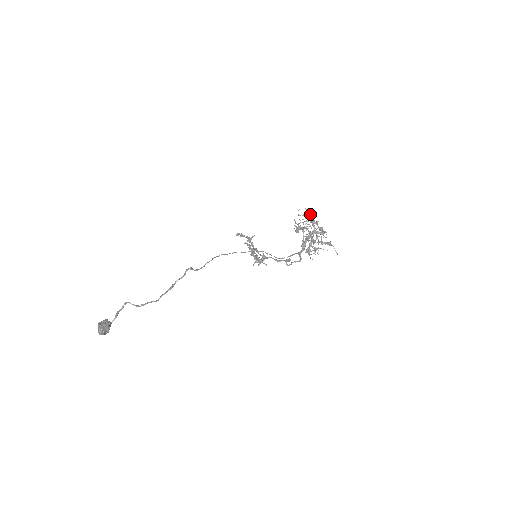
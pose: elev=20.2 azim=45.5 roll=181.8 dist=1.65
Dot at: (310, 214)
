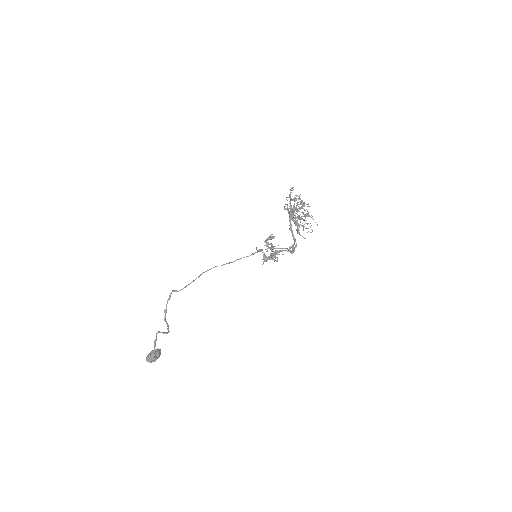
Dot at: (290, 193)
